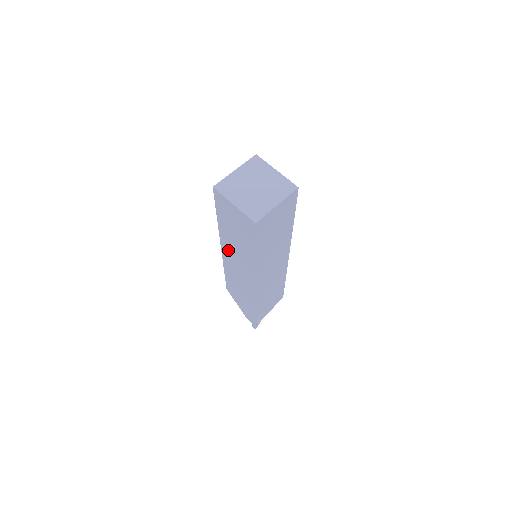
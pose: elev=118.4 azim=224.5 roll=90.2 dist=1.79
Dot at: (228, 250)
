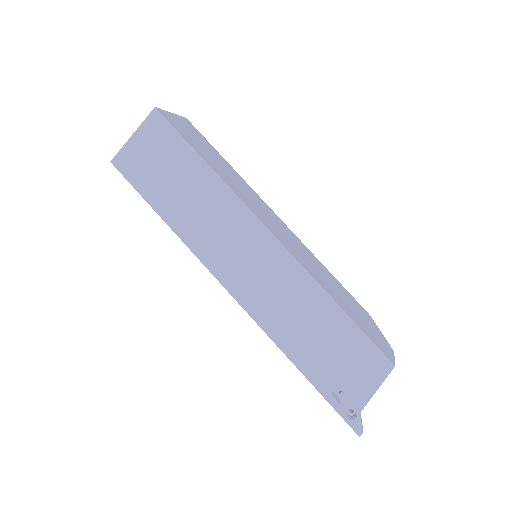
Dot at: occluded
